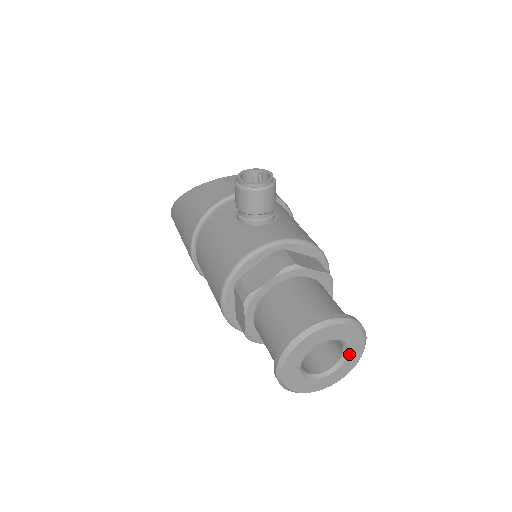
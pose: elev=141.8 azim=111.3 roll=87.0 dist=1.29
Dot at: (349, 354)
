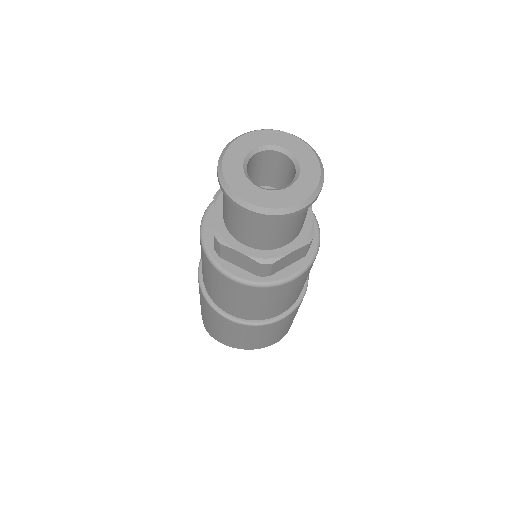
Dot at: (302, 171)
